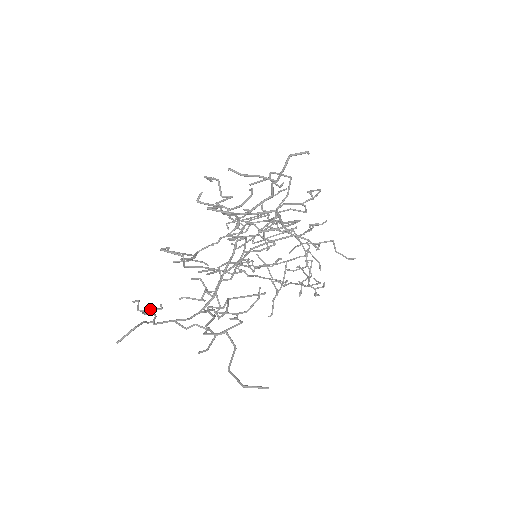
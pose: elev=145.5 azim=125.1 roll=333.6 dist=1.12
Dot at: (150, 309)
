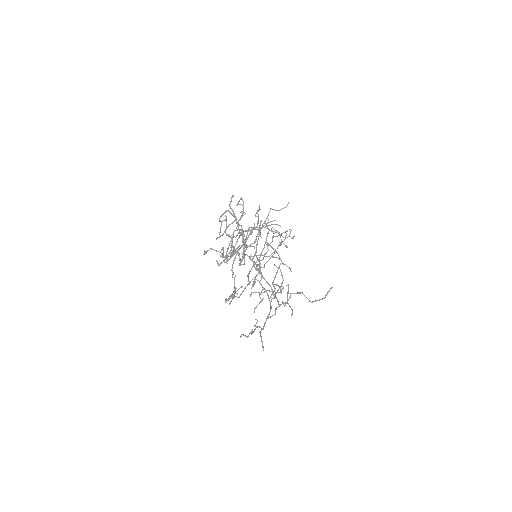
Dot at: (254, 326)
